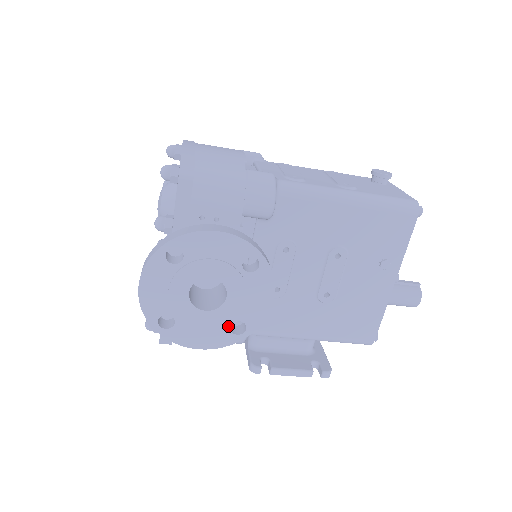
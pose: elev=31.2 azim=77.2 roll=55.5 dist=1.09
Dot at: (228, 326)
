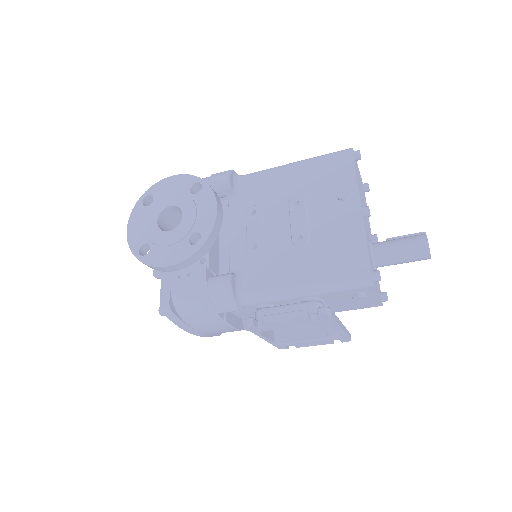
Dot at: (187, 240)
